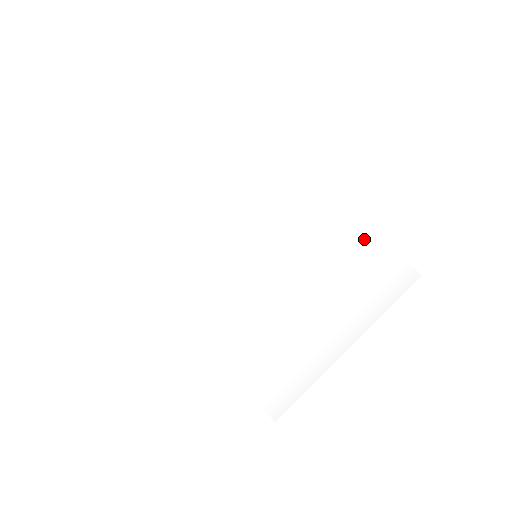
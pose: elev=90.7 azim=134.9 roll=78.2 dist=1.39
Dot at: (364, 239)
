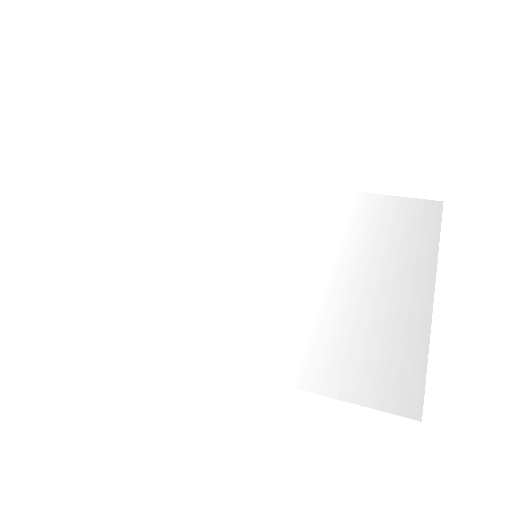
Dot at: (363, 200)
